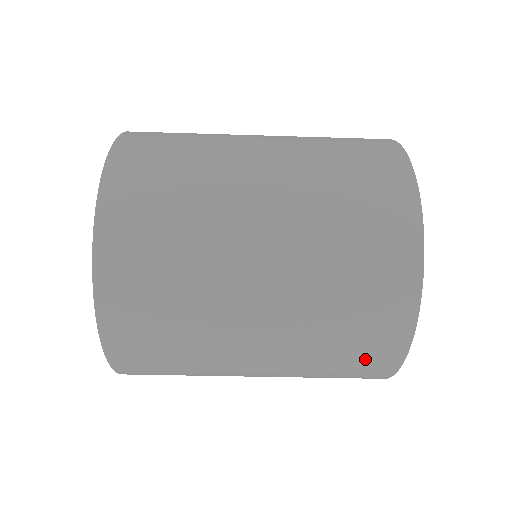
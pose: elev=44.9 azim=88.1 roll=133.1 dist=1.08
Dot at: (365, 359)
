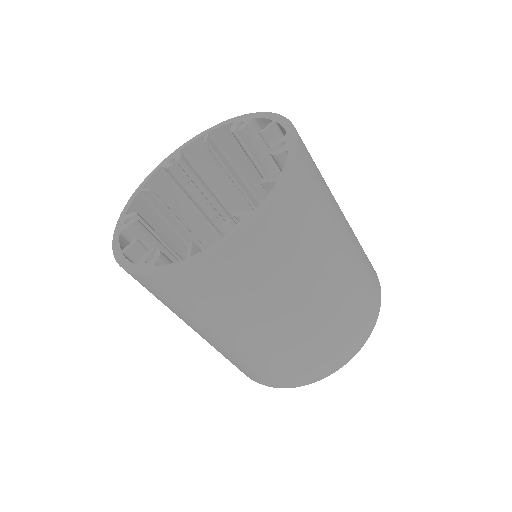
Dot at: (268, 376)
